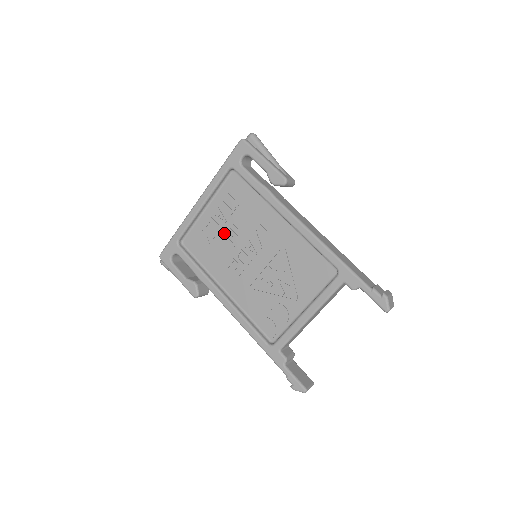
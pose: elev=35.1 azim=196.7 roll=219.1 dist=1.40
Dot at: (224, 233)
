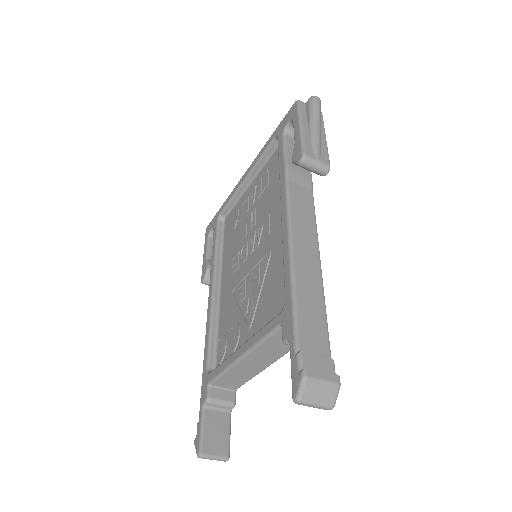
Dot at: (247, 217)
